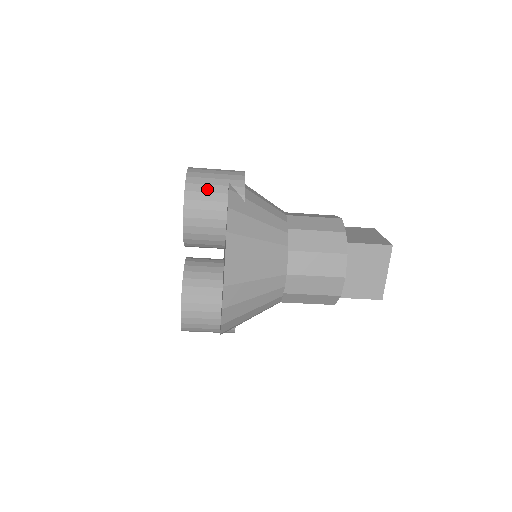
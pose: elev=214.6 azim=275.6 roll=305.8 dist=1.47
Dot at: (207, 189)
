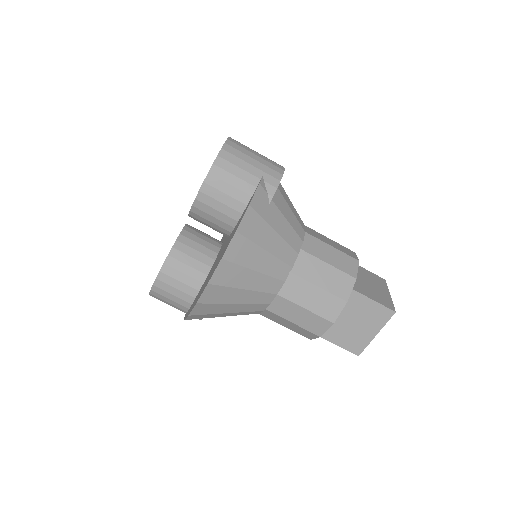
Dot at: (237, 172)
